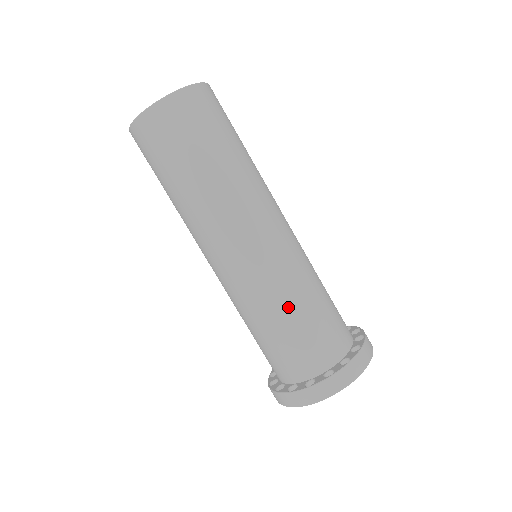
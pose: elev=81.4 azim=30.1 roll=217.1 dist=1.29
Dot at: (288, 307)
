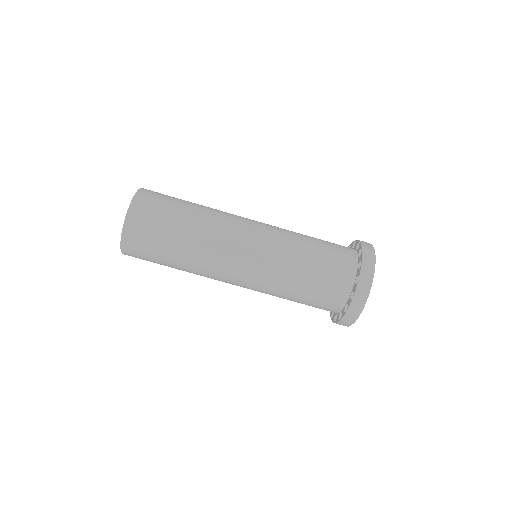
Dot at: (295, 278)
